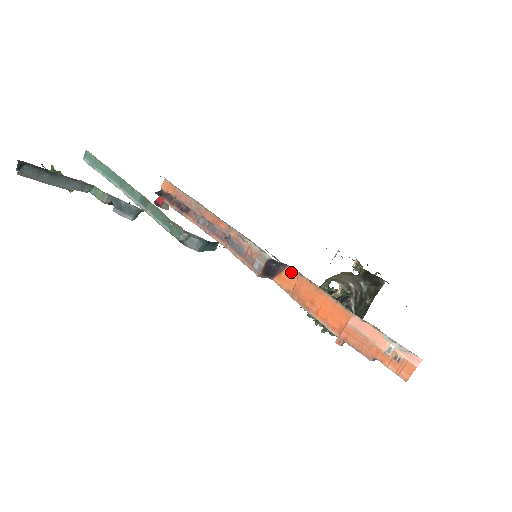
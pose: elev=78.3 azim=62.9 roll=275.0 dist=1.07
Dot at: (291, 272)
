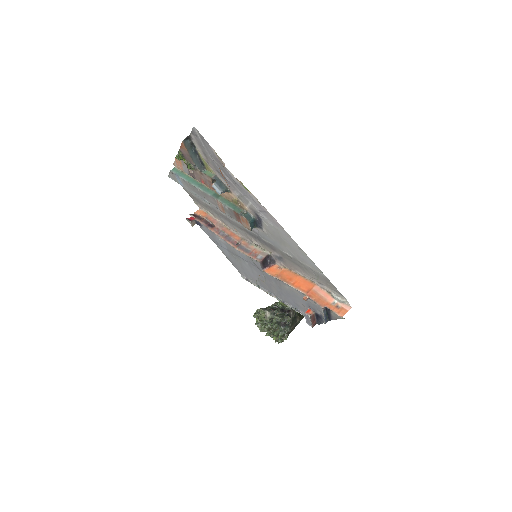
Dot at: (277, 267)
